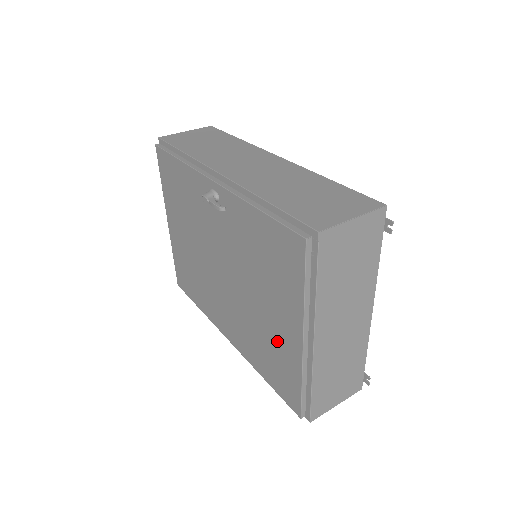
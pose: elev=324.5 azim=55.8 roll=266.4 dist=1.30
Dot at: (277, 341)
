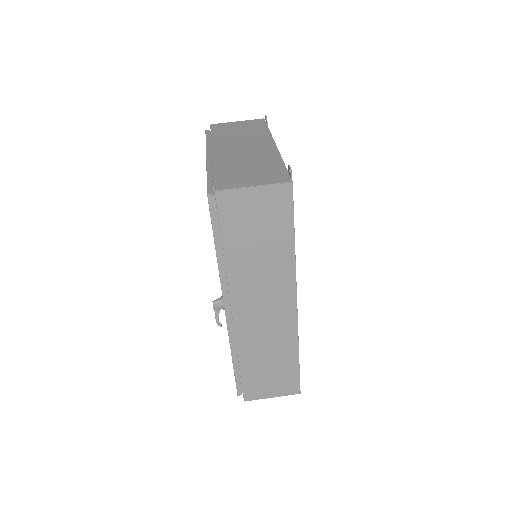
Dot at: occluded
